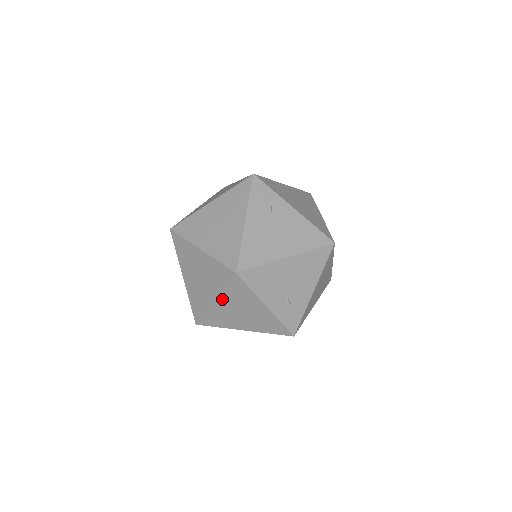
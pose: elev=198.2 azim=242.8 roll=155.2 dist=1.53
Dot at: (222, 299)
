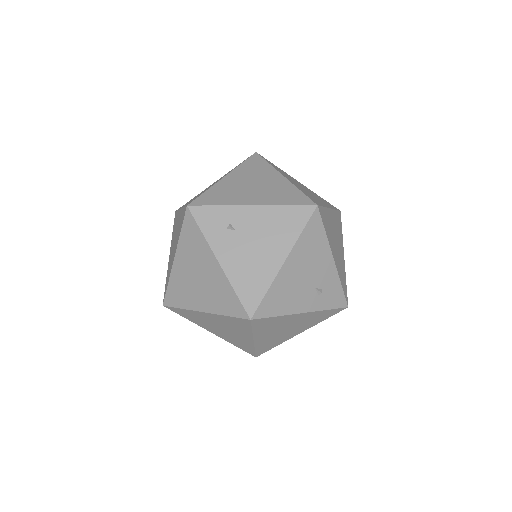
Dot at: (259, 336)
